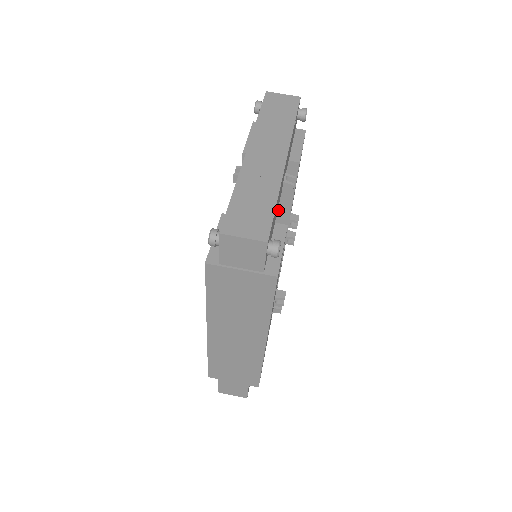
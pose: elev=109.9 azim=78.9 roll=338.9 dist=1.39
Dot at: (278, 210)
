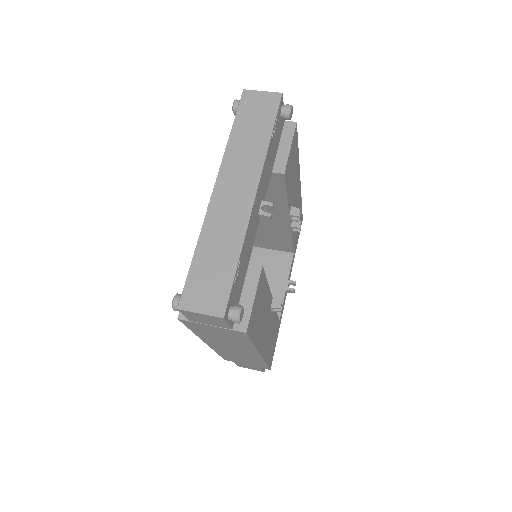
Dot at: (275, 208)
